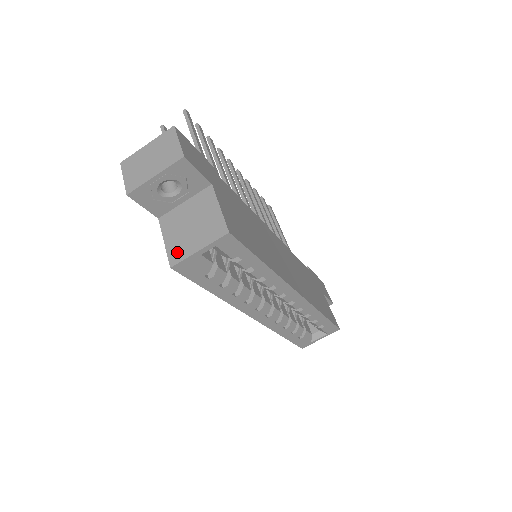
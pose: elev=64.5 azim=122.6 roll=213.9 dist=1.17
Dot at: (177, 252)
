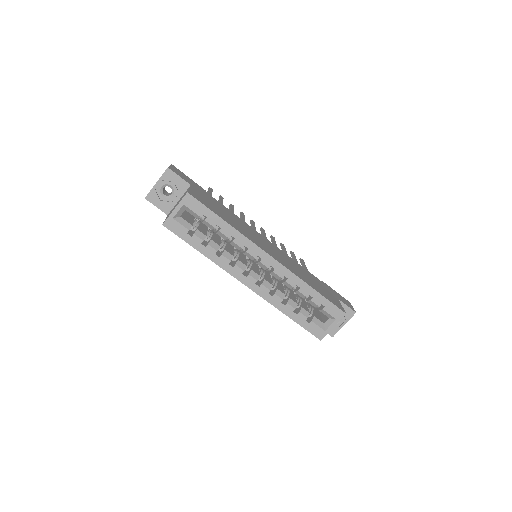
Dot at: (167, 217)
